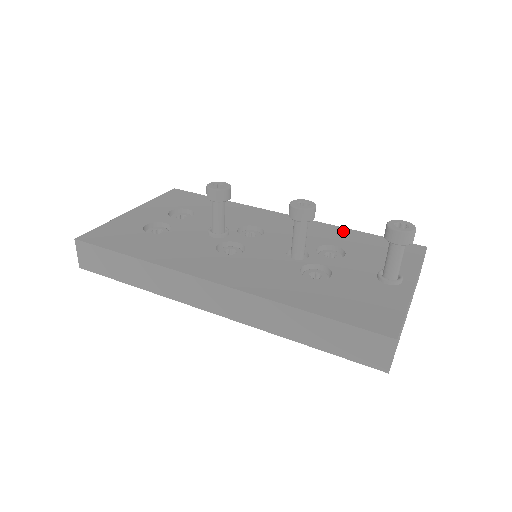
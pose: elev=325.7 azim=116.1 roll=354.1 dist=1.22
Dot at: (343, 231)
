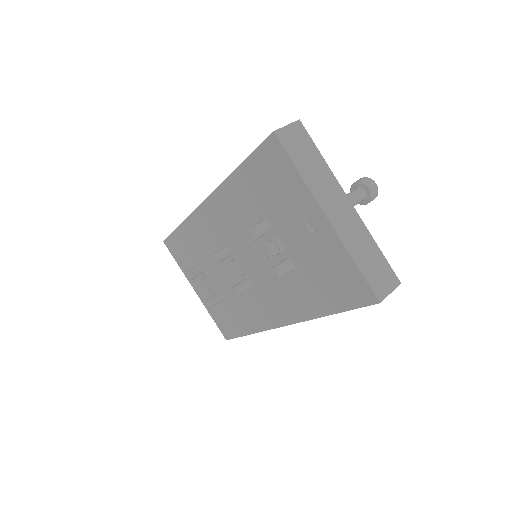
Dot at: occluded
